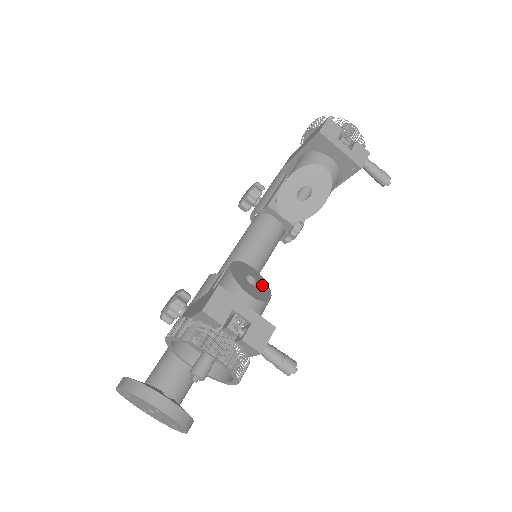
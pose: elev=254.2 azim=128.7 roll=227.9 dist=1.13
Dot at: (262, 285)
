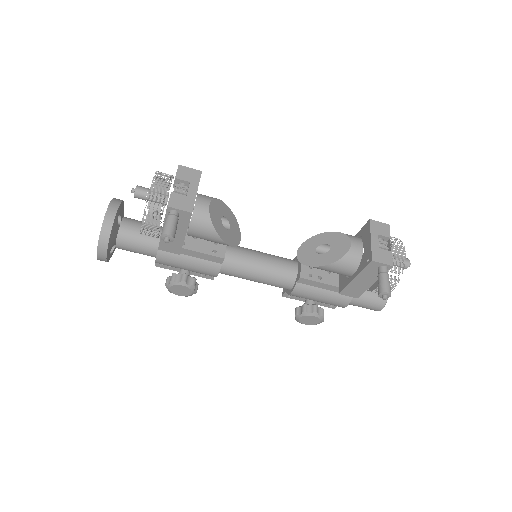
Dot at: (228, 236)
